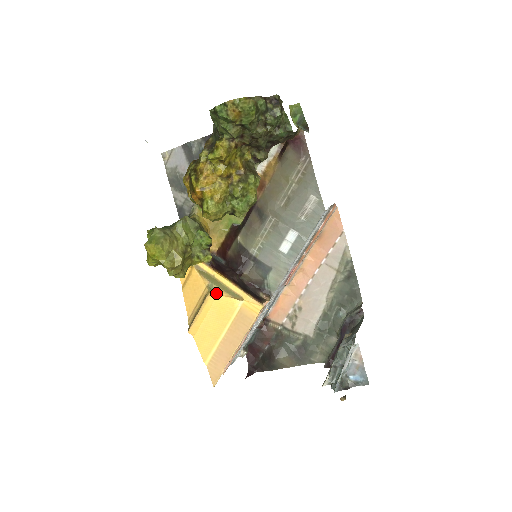
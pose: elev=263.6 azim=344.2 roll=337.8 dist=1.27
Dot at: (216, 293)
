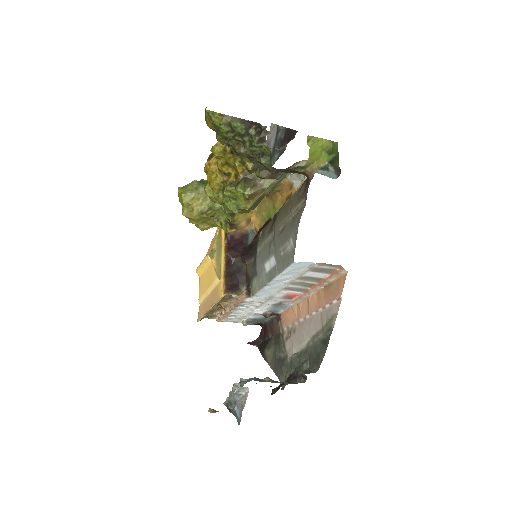
Dot at: (212, 259)
